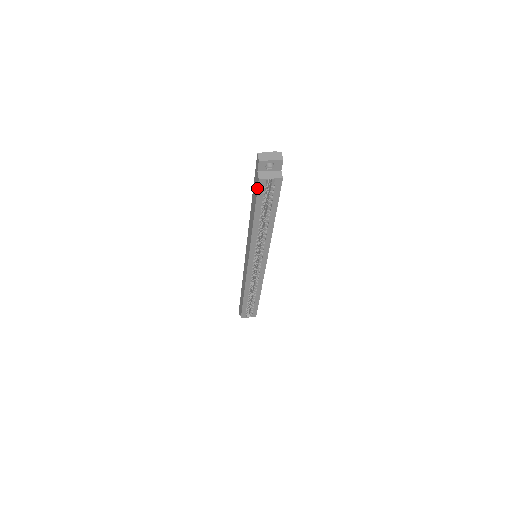
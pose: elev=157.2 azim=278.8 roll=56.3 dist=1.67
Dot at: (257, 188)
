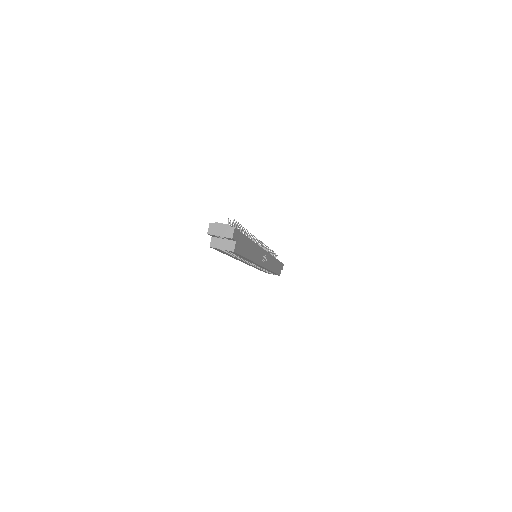
Dot at: (213, 248)
